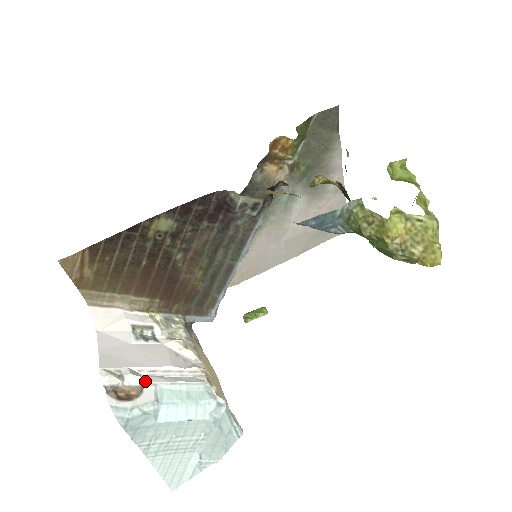
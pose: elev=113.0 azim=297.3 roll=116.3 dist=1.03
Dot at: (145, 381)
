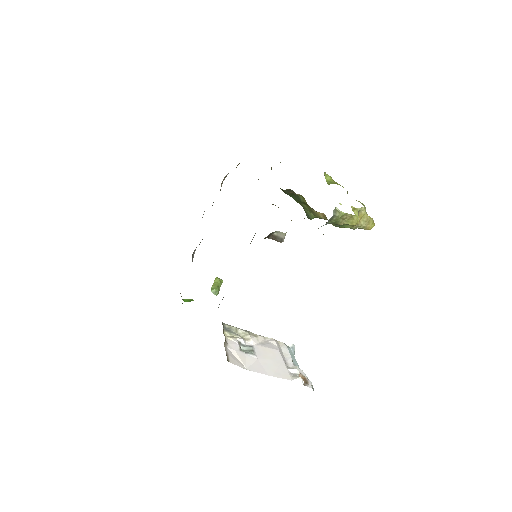
Dot at: occluded
